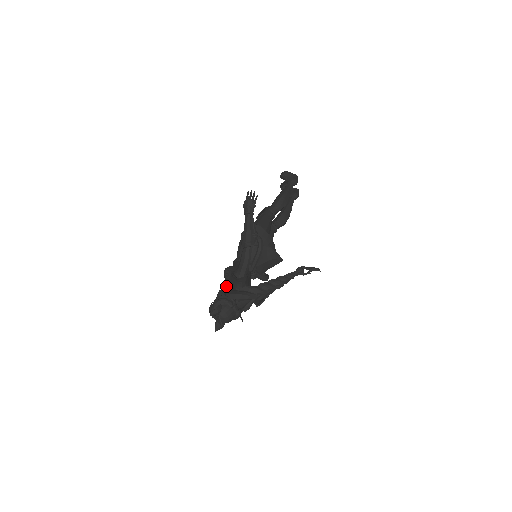
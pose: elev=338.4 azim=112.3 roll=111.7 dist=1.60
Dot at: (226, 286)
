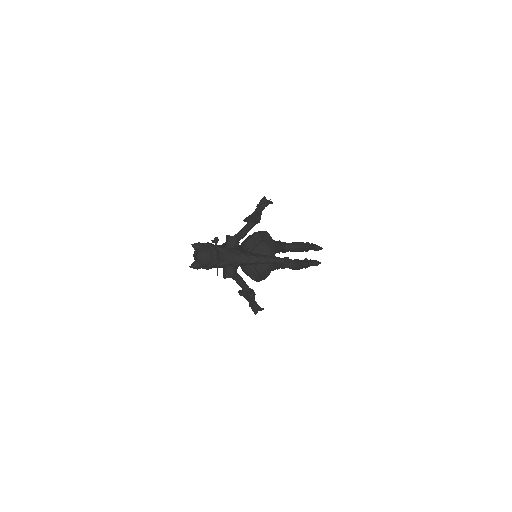
Dot at: occluded
